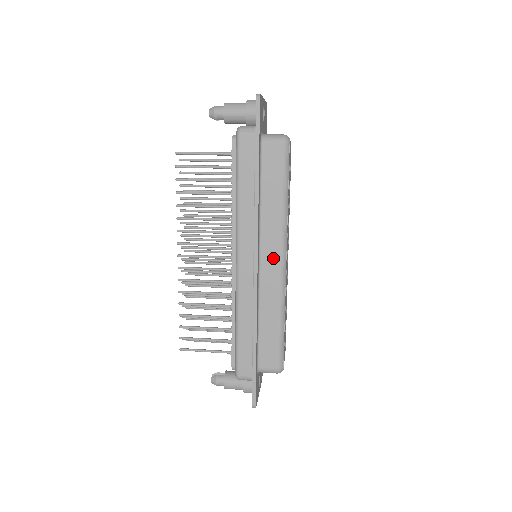
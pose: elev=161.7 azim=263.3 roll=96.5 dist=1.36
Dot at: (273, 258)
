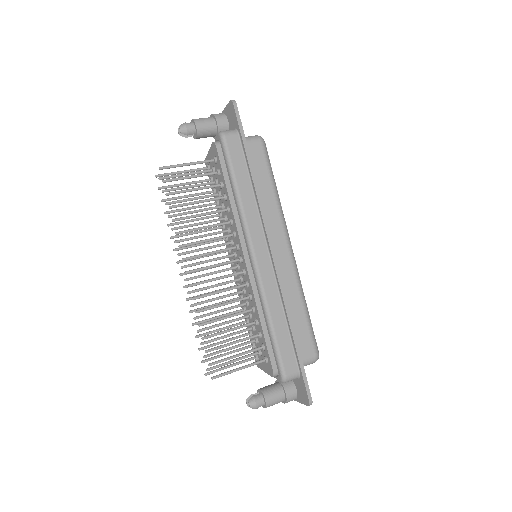
Dot at: (281, 245)
